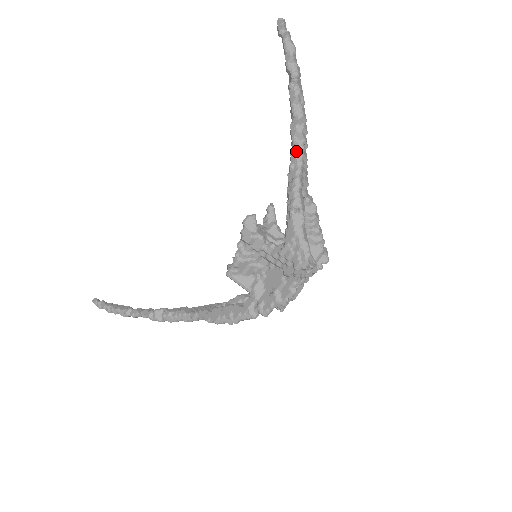
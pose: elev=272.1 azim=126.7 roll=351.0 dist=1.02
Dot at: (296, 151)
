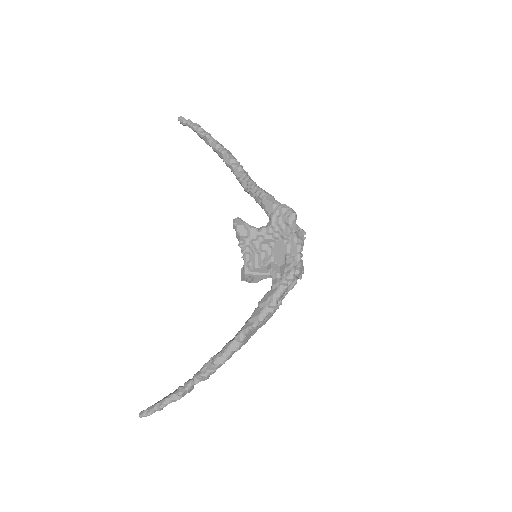
Dot at: (237, 169)
